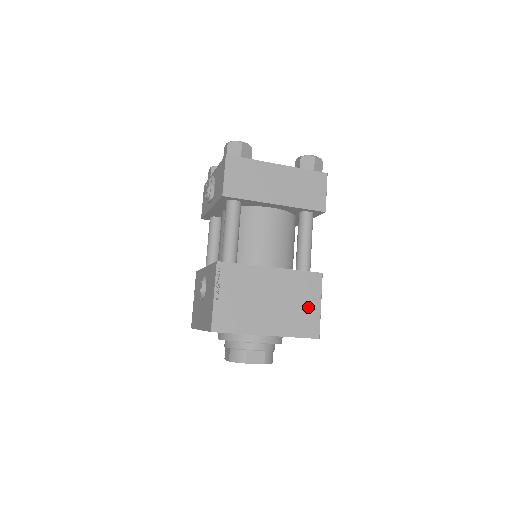
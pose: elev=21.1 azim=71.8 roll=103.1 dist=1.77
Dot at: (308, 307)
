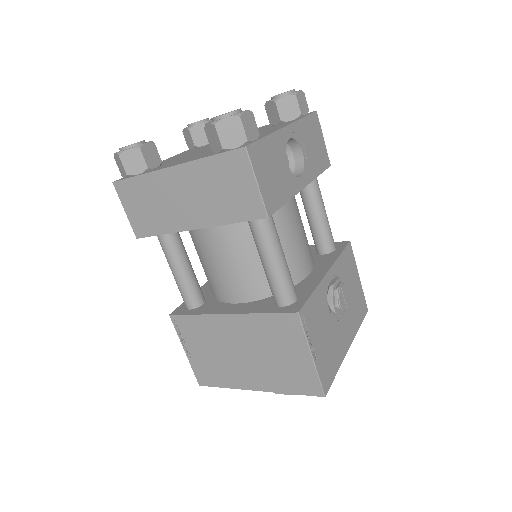
Dot at: (294, 359)
